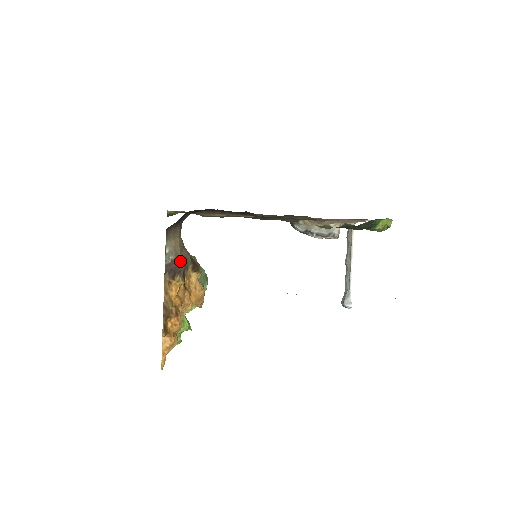
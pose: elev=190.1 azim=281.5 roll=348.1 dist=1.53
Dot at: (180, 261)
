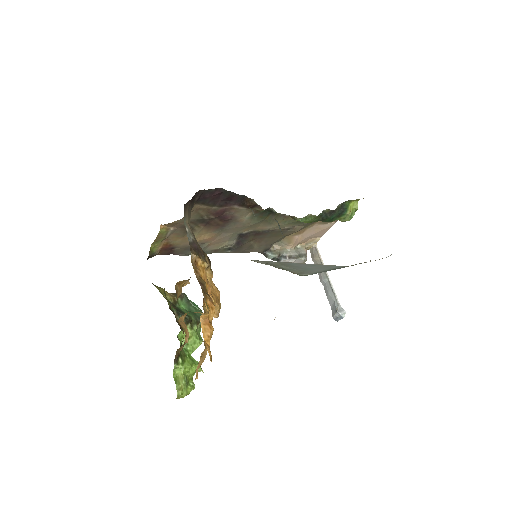
Dot at: (198, 245)
